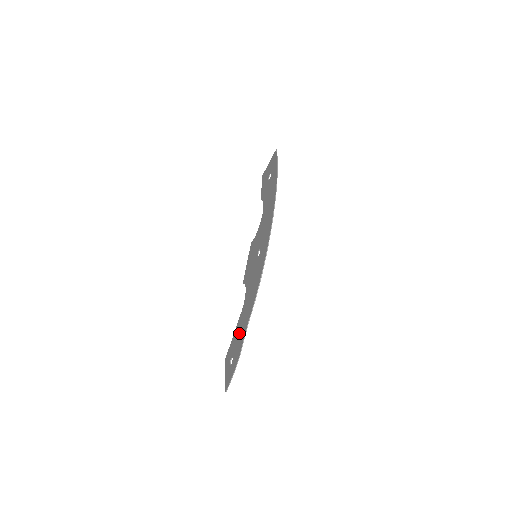
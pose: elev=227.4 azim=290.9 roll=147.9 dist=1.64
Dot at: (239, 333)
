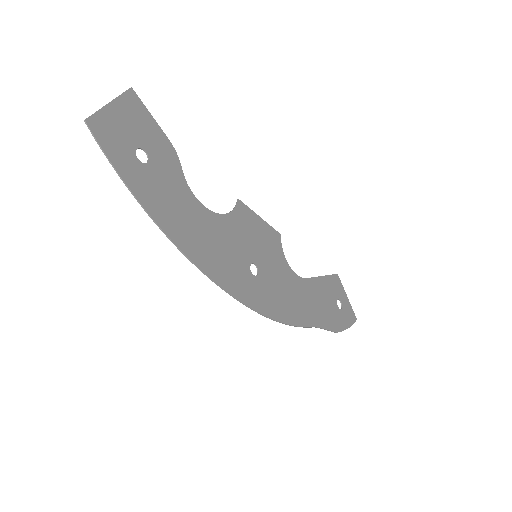
Dot at: (320, 302)
